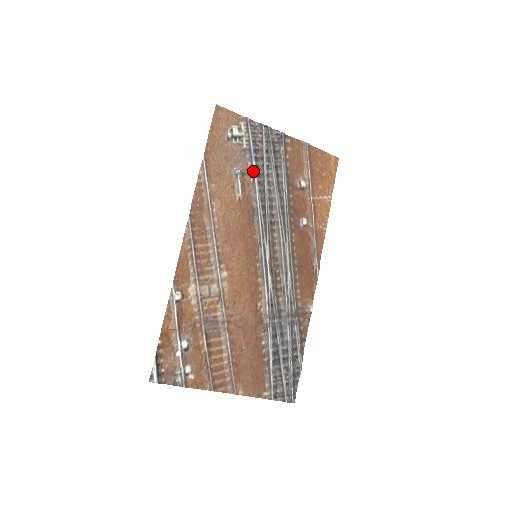
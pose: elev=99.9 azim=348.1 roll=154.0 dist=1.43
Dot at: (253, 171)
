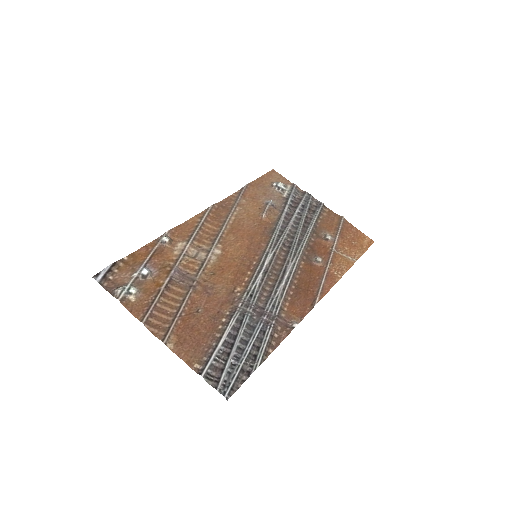
Dot at: (284, 210)
